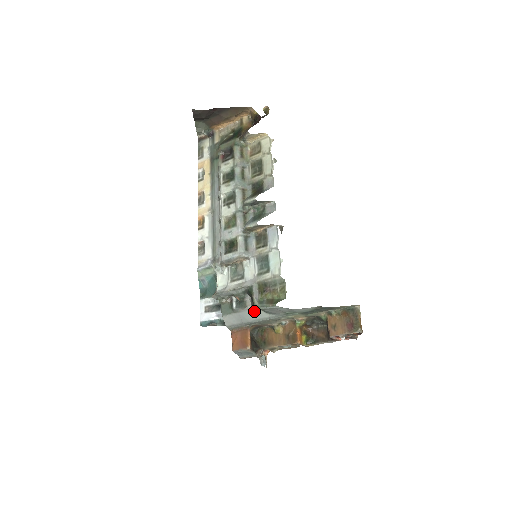
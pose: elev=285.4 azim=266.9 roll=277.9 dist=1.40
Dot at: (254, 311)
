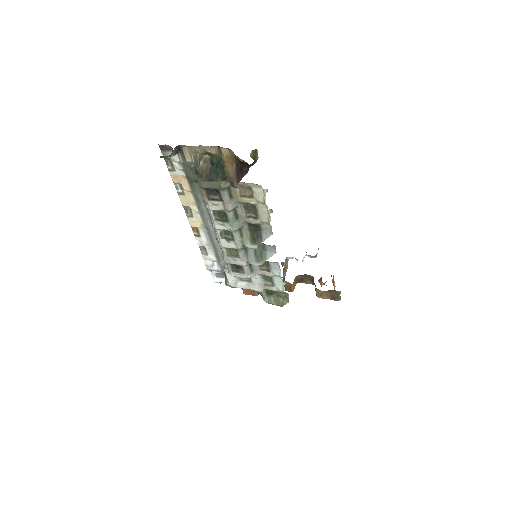
Dot at: occluded
